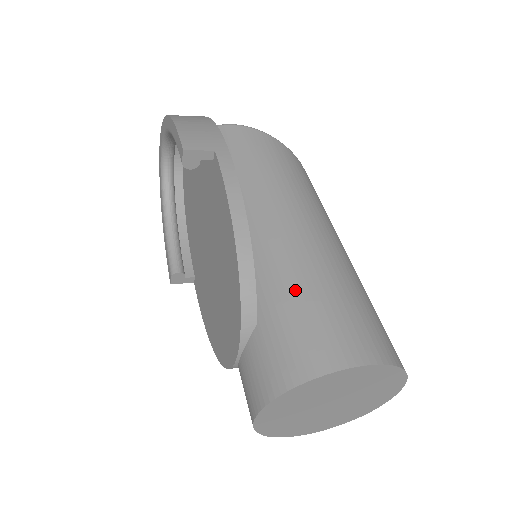
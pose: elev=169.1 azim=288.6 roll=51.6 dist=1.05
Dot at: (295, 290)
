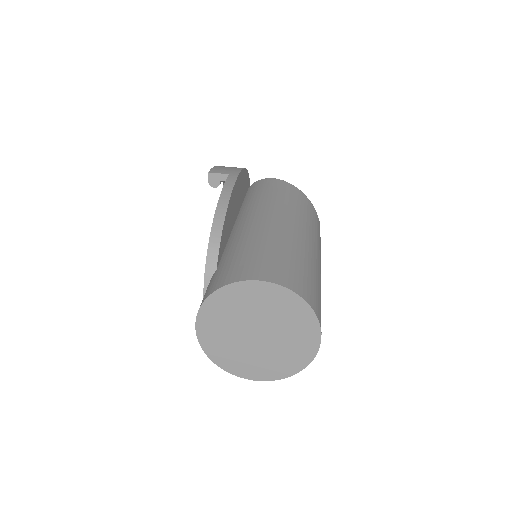
Dot at: (246, 247)
